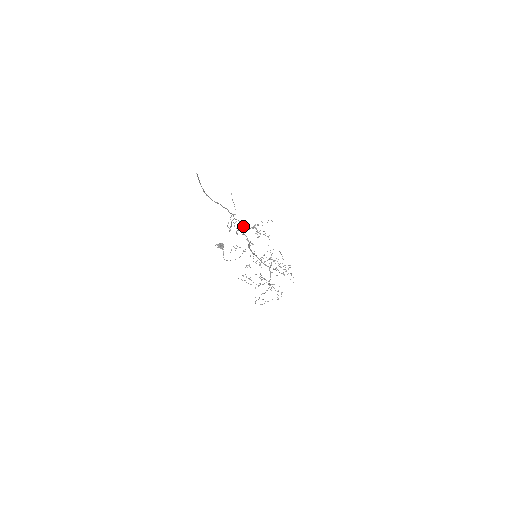
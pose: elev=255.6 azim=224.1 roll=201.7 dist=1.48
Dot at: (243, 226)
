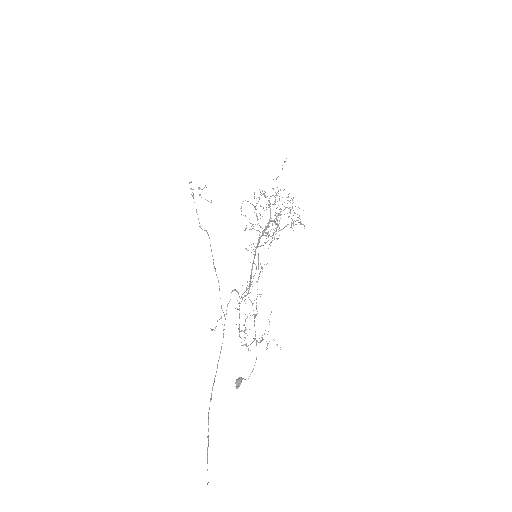
Dot at: occluded
